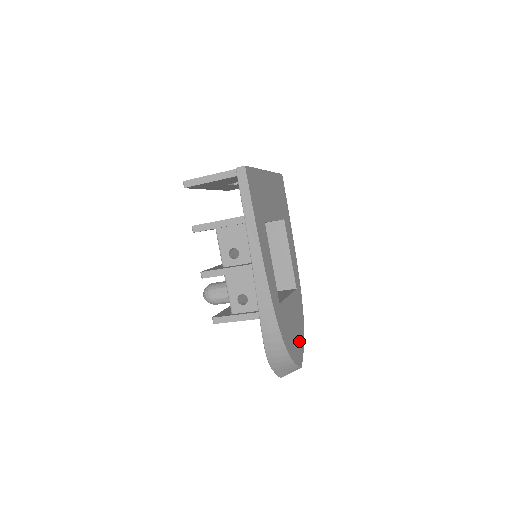
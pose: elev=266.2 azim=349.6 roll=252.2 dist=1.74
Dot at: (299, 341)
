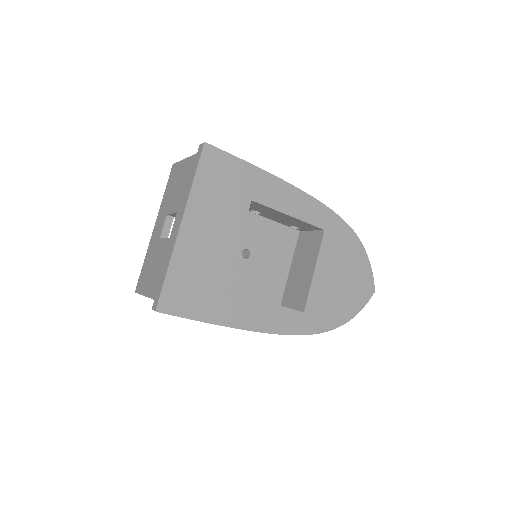
Dot at: (358, 275)
